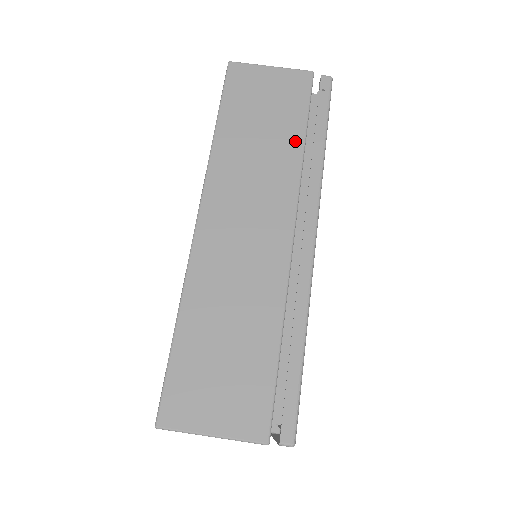
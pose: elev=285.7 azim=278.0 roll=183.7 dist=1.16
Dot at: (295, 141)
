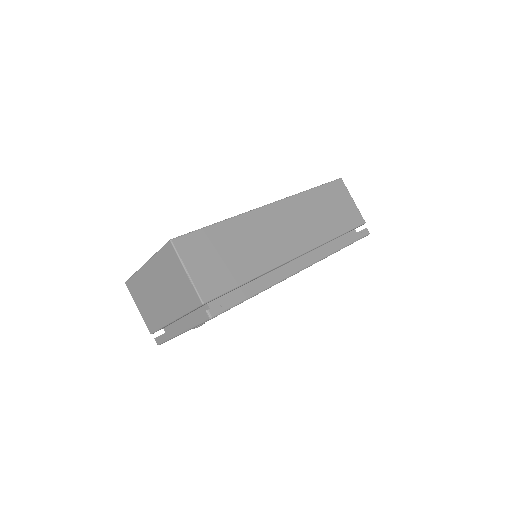
Dot at: (333, 232)
